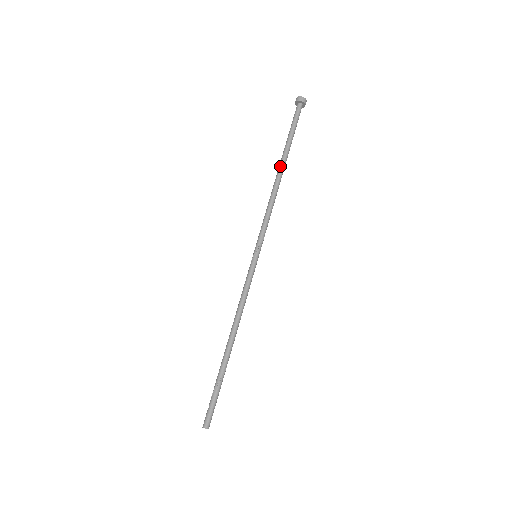
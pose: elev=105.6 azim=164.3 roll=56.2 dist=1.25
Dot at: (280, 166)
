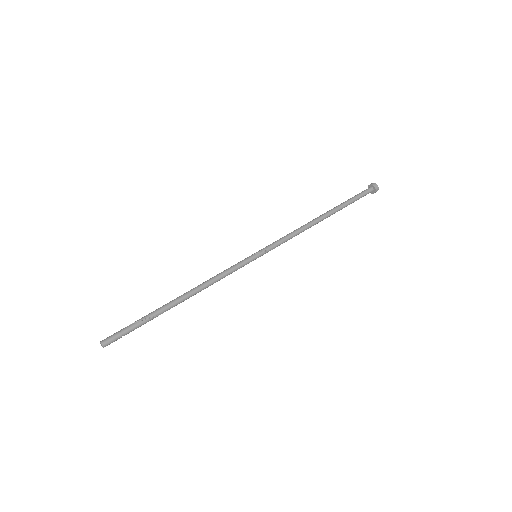
Dot at: (325, 213)
